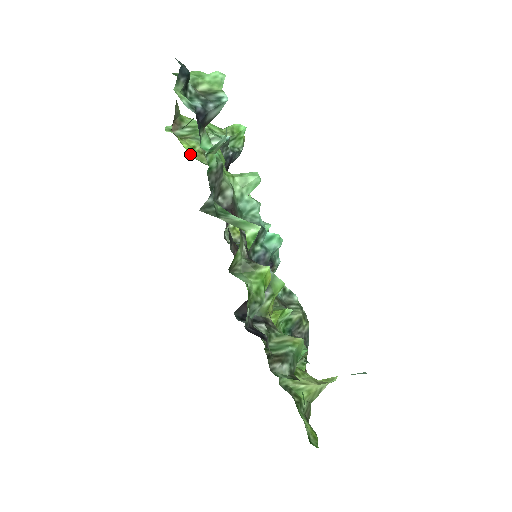
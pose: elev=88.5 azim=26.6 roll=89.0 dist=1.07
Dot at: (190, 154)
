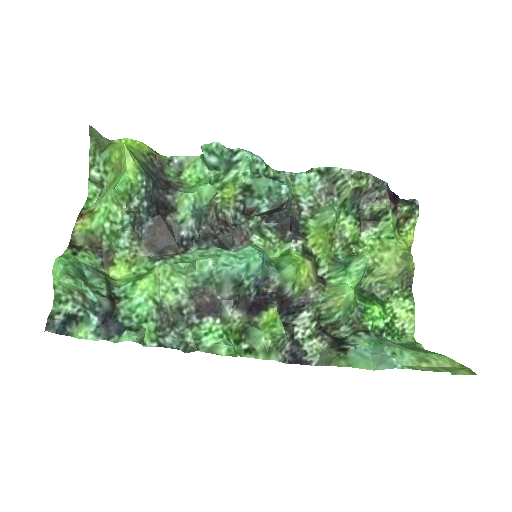
Dot at: (132, 270)
